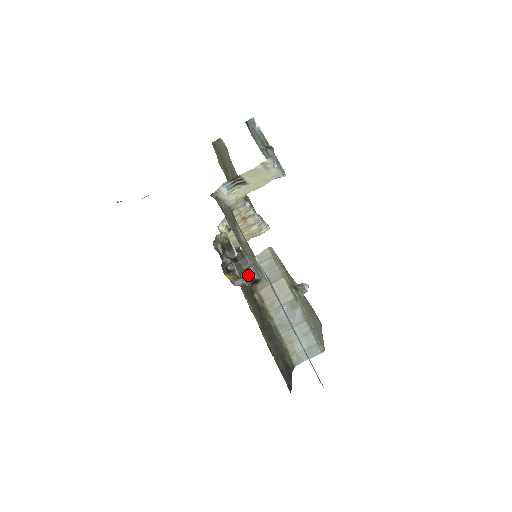
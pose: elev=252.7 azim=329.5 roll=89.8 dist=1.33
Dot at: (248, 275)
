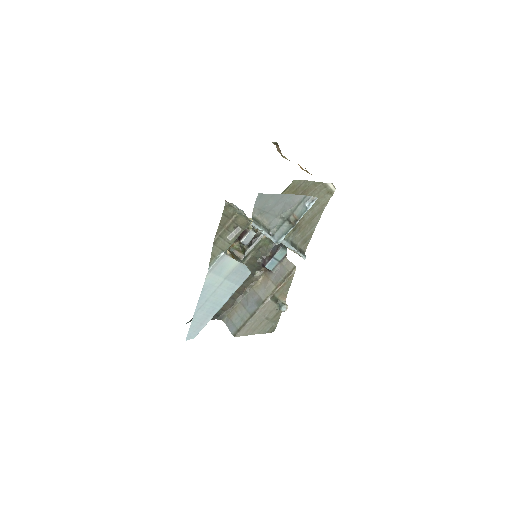
Dot at: (265, 260)
